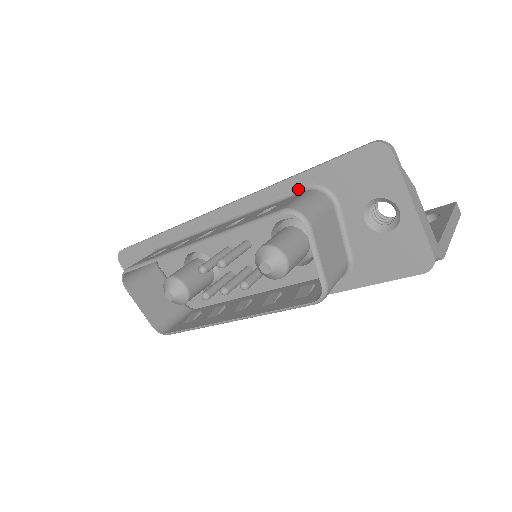
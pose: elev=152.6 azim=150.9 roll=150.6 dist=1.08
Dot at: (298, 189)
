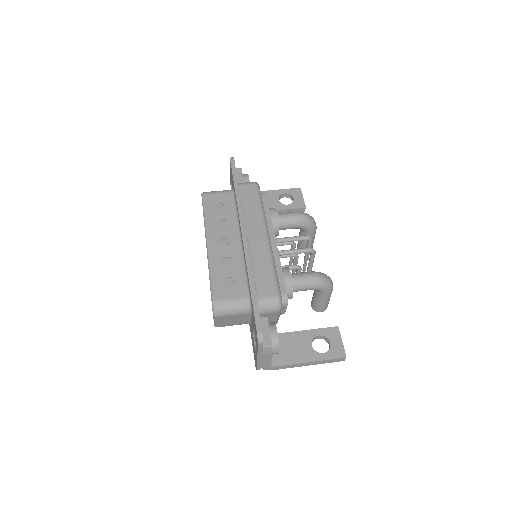
Dot at: (249, 289)
